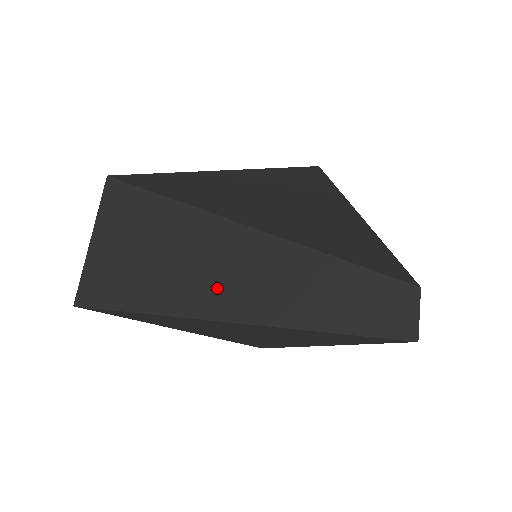
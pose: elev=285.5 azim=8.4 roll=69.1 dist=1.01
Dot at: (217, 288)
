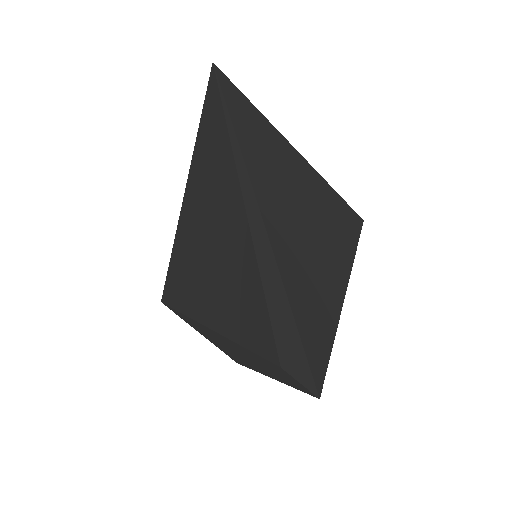
Dot at: (245, 360)
